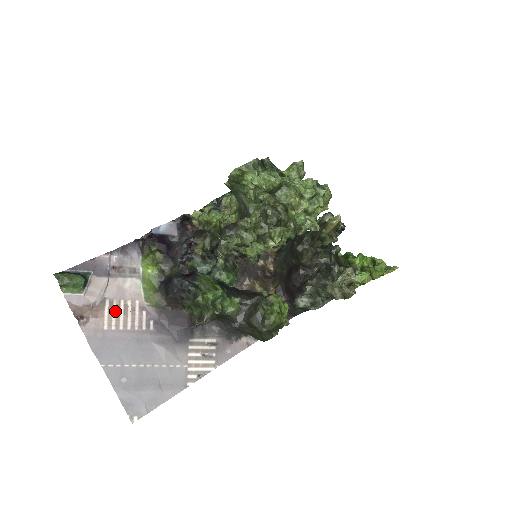
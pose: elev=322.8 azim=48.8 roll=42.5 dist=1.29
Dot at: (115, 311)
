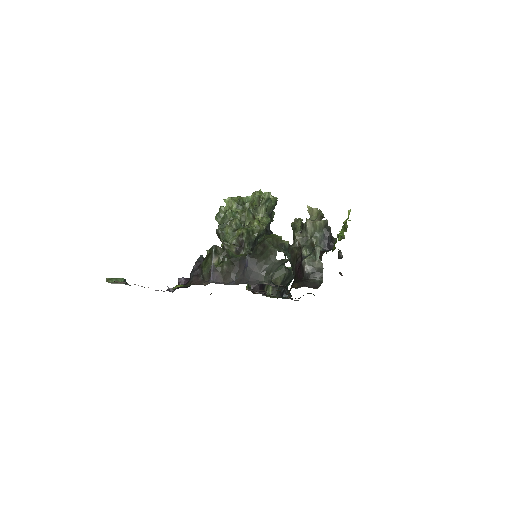
Dot at: occluded
